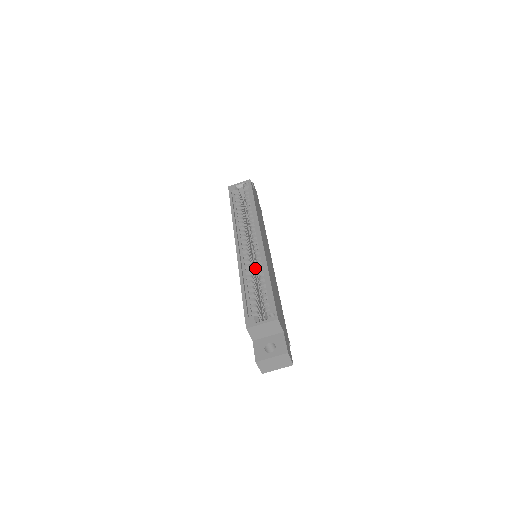
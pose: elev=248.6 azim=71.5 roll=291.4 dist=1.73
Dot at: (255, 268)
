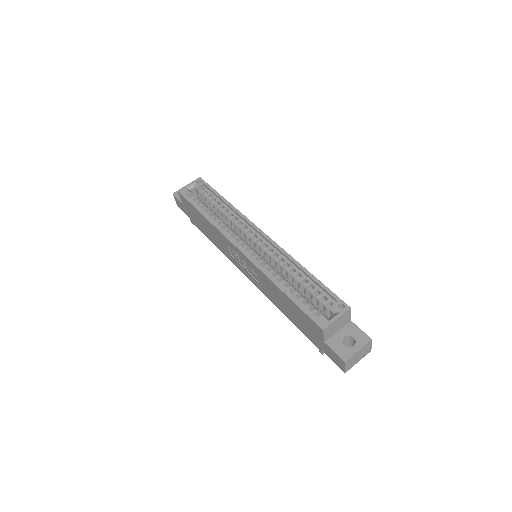
Dot at: occluded
